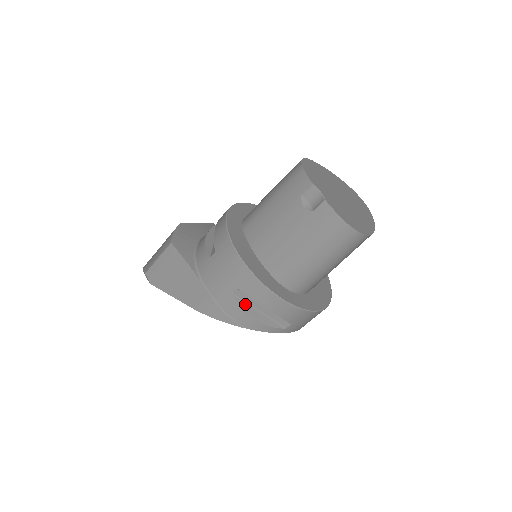
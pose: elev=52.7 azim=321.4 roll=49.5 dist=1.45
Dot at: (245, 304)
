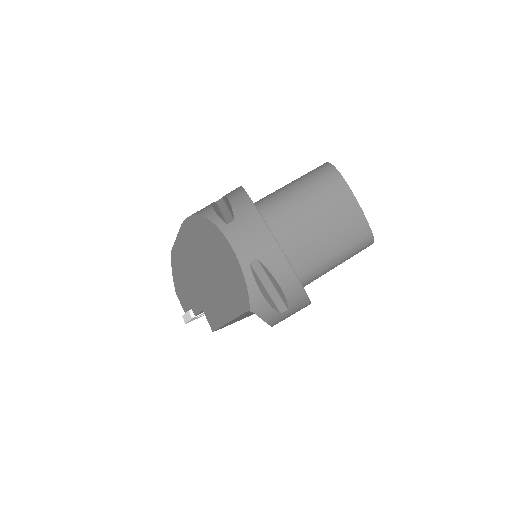
Dot at: (217, 206)
